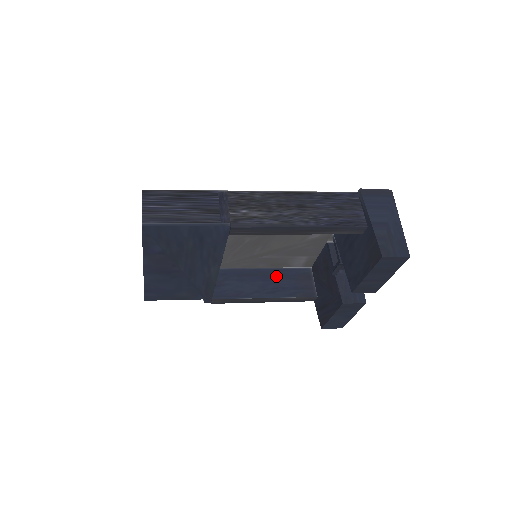
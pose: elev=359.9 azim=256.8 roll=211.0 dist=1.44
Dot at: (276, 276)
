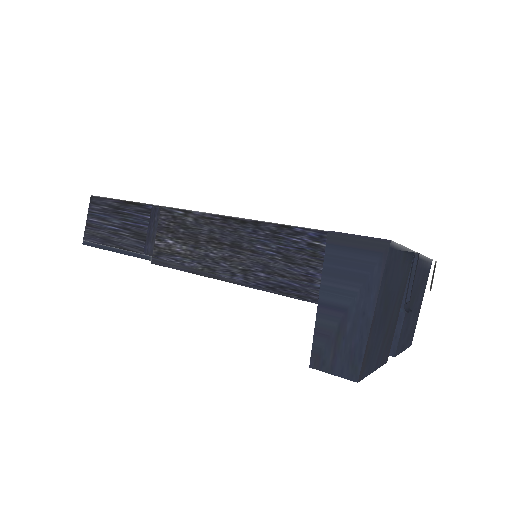
Dot at: occluded
